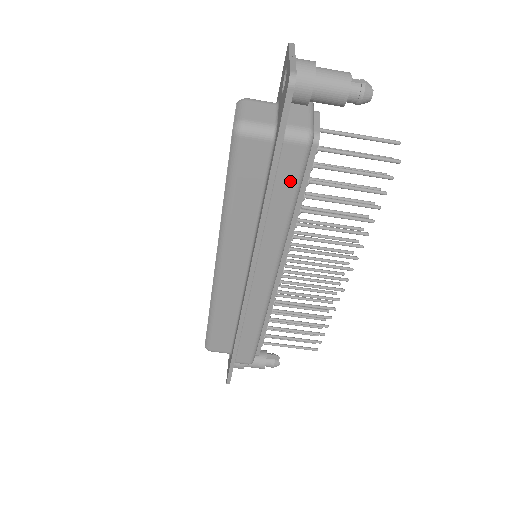
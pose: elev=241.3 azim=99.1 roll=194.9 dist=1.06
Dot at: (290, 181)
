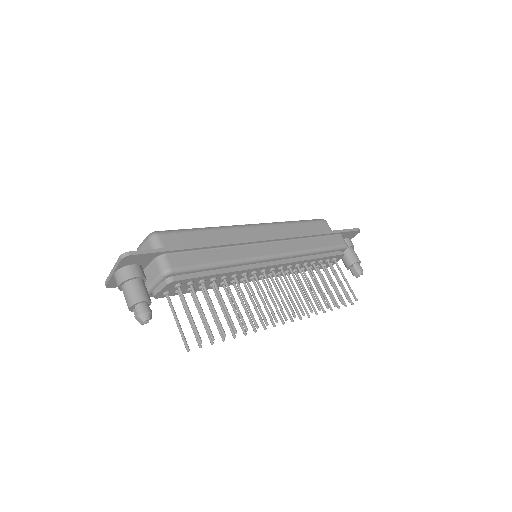
Dot at: (330, 243)
